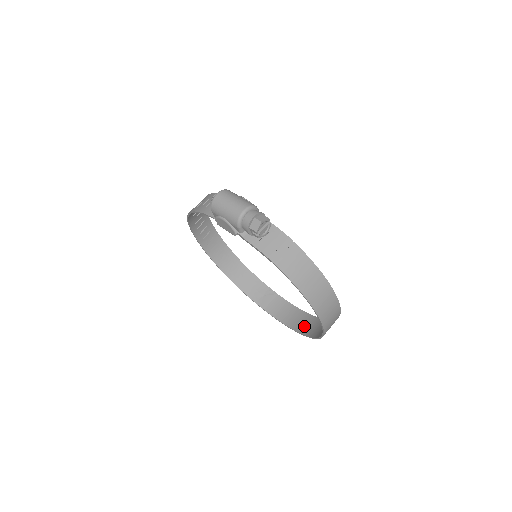
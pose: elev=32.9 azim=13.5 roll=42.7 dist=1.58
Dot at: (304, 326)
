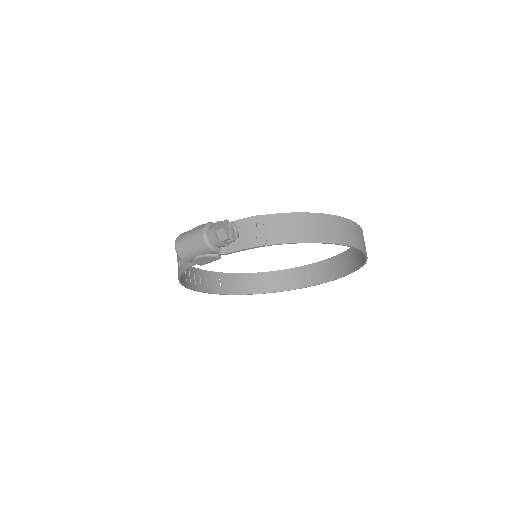
Dot at: (350, 264)
